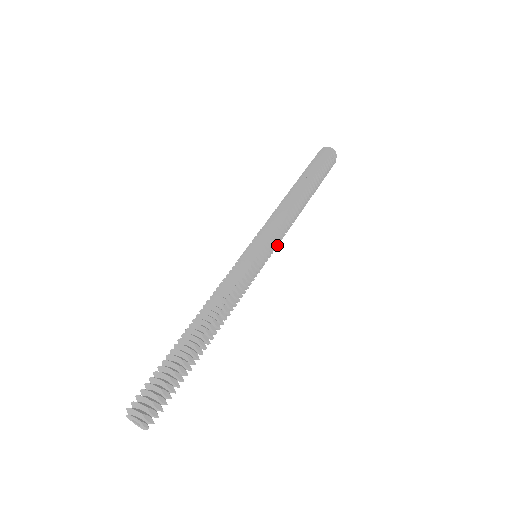
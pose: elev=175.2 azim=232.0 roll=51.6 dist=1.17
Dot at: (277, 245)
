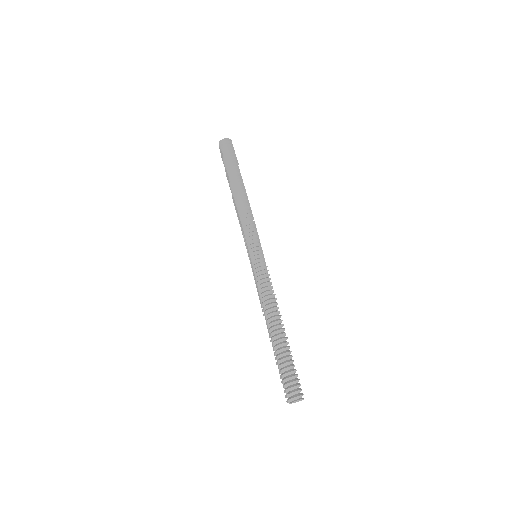
Dot at: occluded
